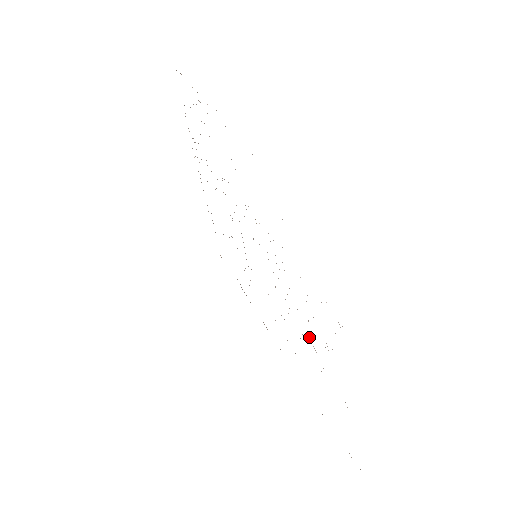
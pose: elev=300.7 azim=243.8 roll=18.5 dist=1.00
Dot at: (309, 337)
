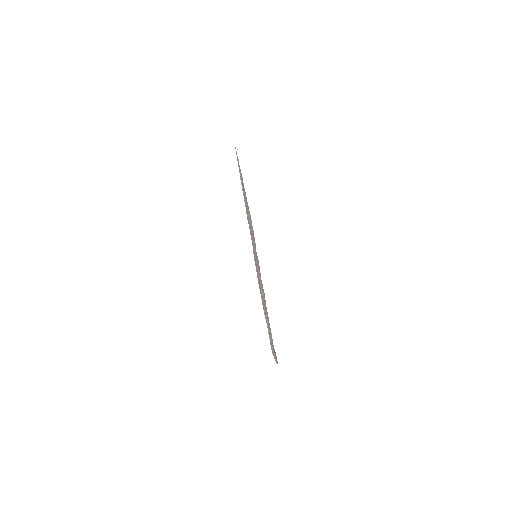
Dot at: (266, 314)
